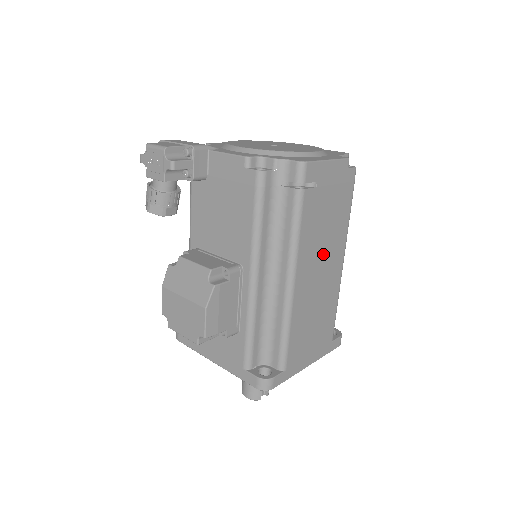
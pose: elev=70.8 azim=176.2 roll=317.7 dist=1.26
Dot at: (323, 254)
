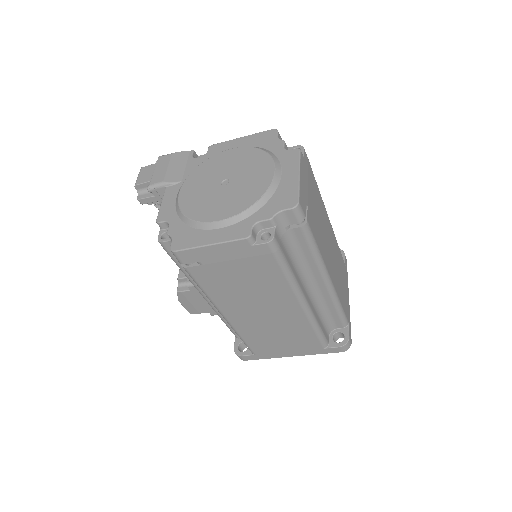
Dot at: (256, 301)
